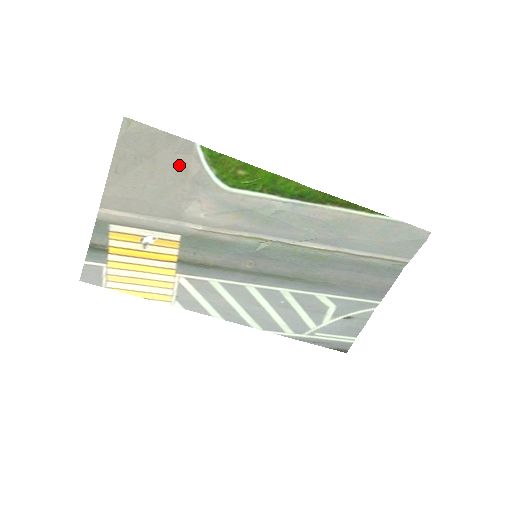
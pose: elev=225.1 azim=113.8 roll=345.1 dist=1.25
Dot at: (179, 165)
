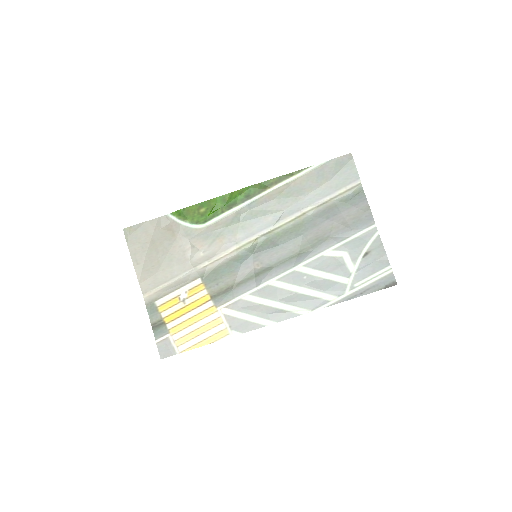
Dot at: (167, 233)
